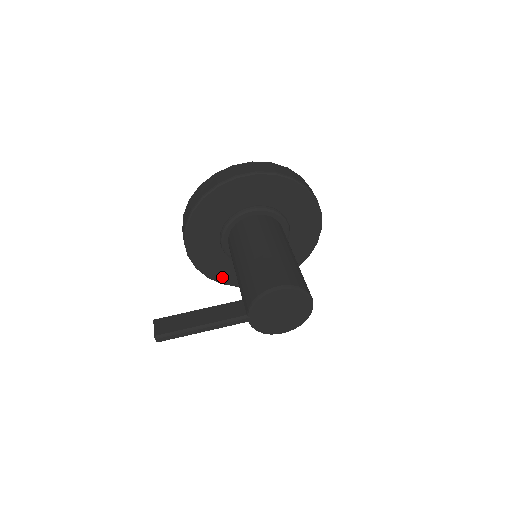
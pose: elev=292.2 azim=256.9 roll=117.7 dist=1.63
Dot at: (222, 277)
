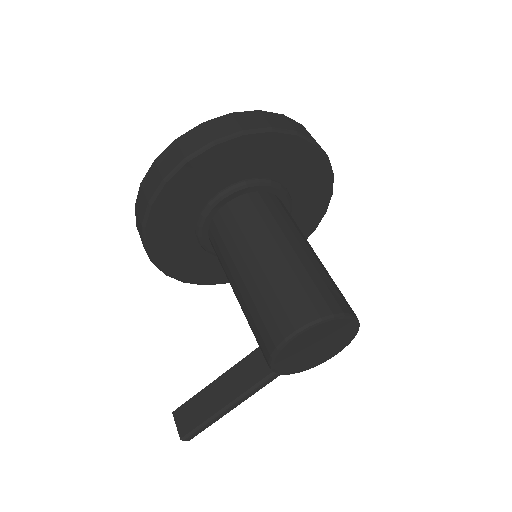
Dot at: occluded
